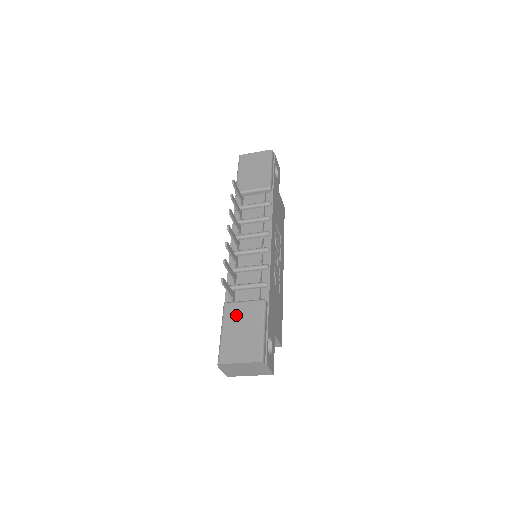
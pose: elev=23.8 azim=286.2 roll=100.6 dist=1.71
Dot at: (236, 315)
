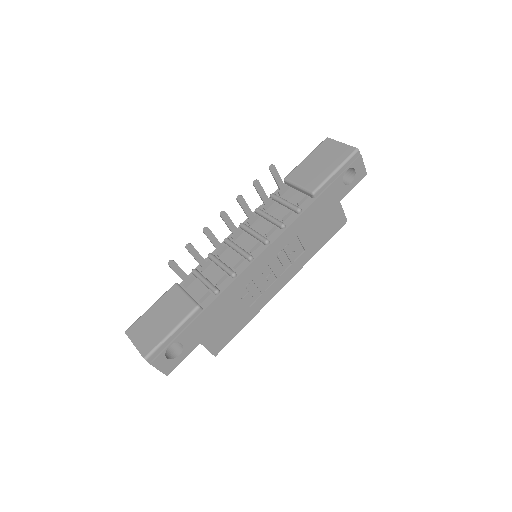
Dot at: (170, 301)
